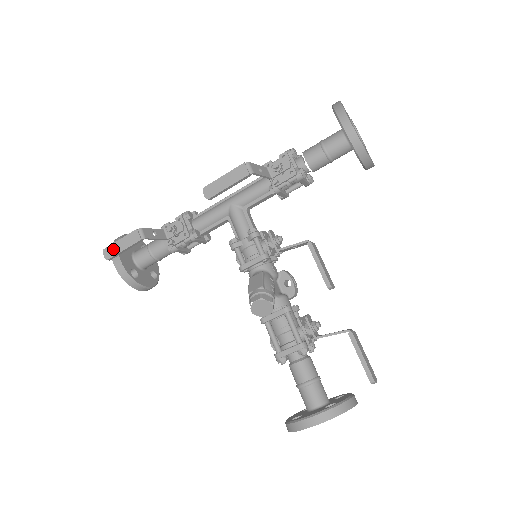
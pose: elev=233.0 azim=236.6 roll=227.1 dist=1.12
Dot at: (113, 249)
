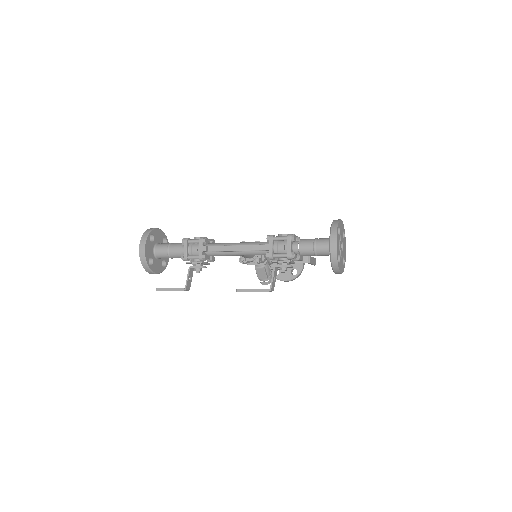
Dot at: occluded
